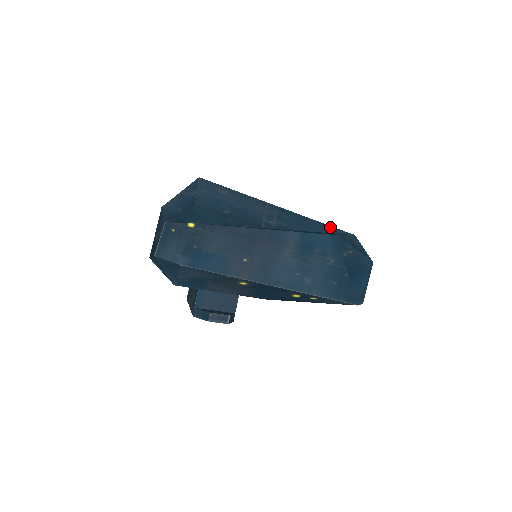
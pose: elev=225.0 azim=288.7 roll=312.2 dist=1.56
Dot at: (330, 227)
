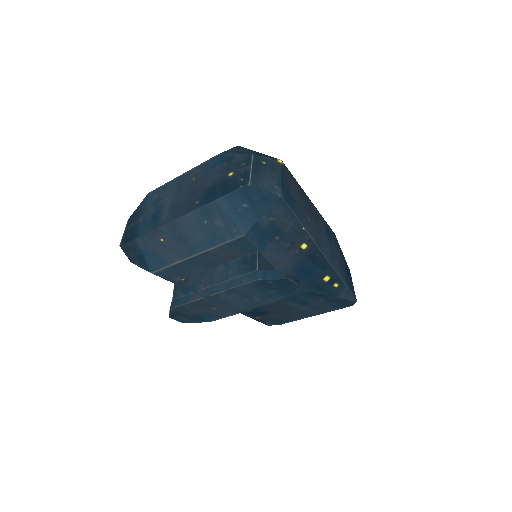
Dot at: occluded
